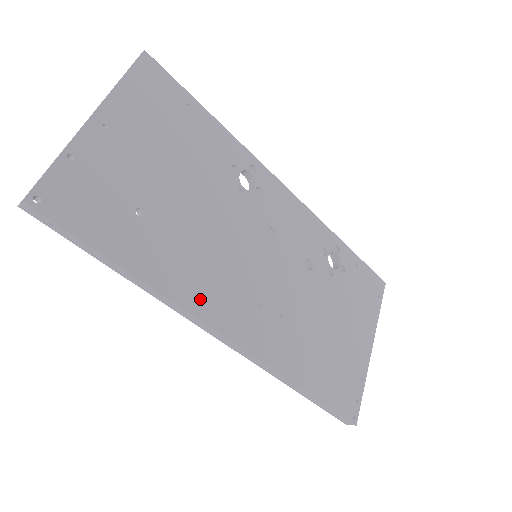
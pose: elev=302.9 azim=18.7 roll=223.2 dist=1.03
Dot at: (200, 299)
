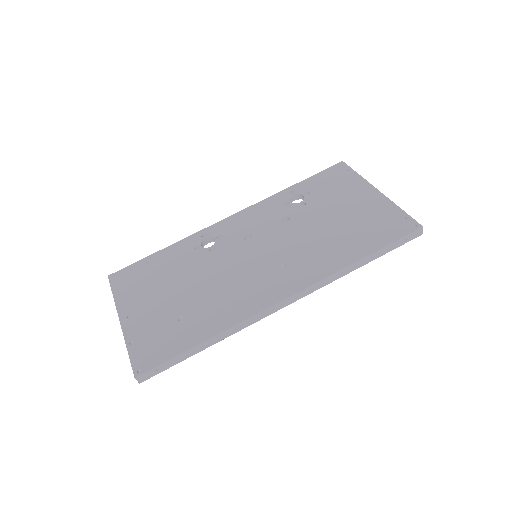
Dot at: (251, 305)
